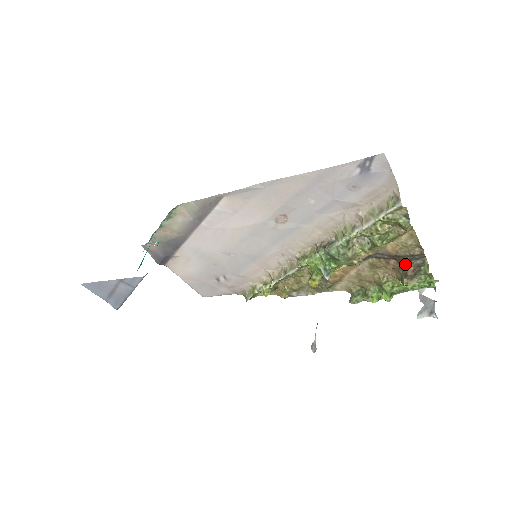
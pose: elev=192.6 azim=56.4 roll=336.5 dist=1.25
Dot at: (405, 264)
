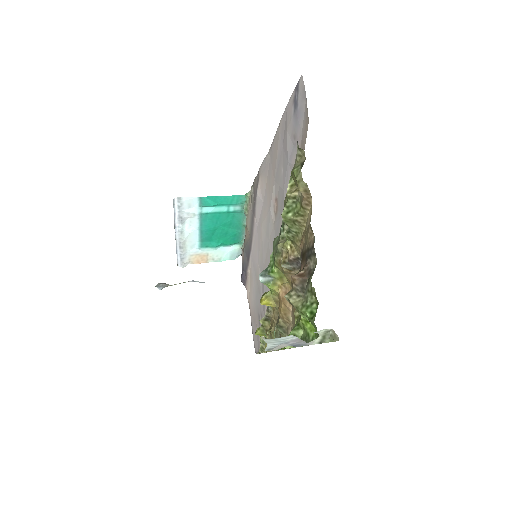
Dot at: (303, 268)
